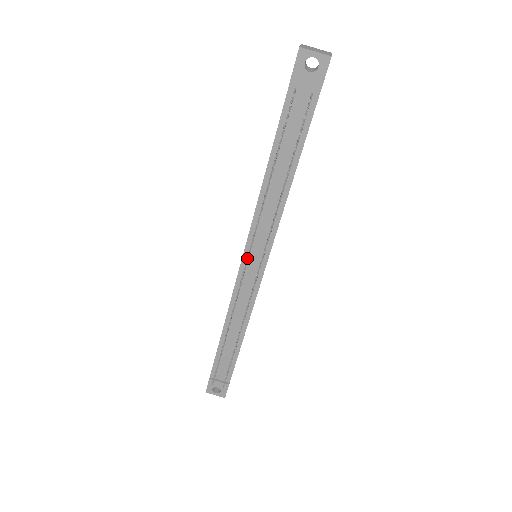
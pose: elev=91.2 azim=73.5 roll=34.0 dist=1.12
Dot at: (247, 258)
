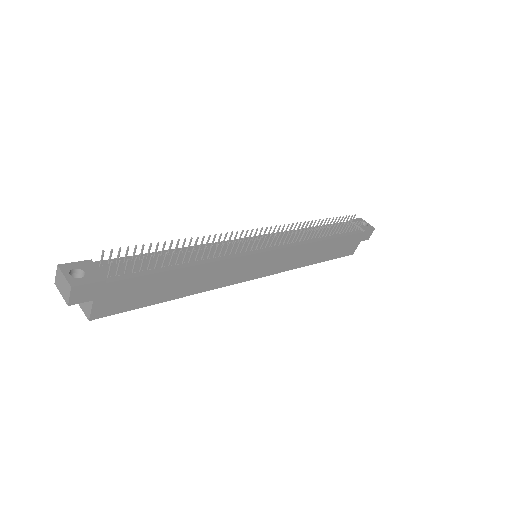
Dot at: occluded
